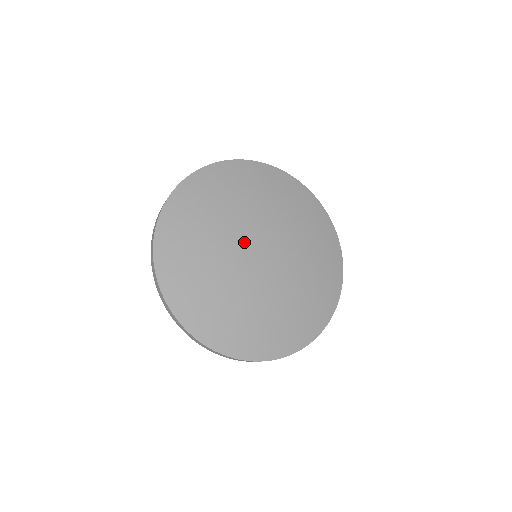
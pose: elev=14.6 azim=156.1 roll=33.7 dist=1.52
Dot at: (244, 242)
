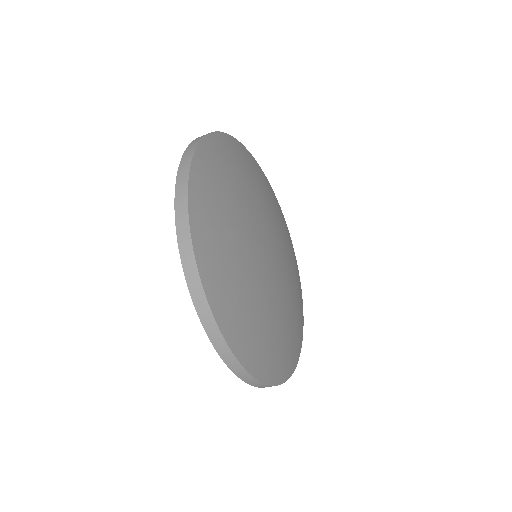
Dot at: (267, 227)
